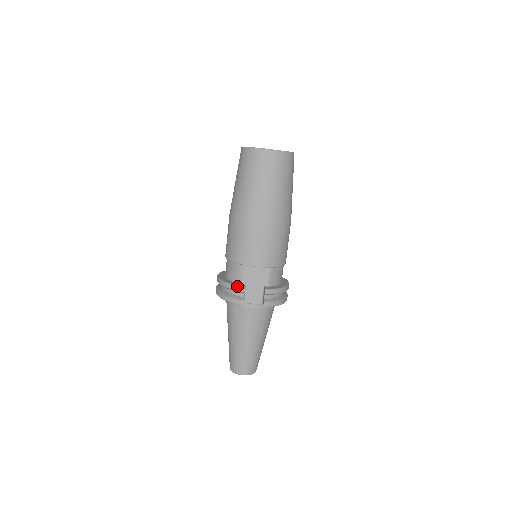
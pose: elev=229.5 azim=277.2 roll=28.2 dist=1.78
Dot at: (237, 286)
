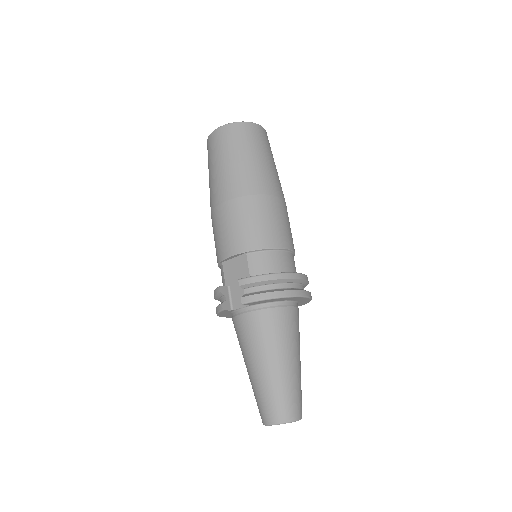
Dot at: (215, 289)
